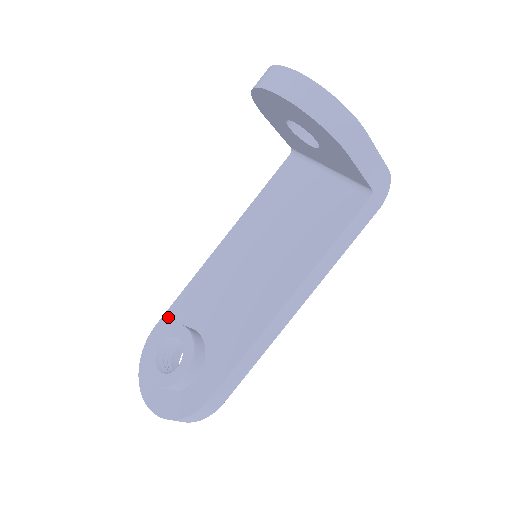
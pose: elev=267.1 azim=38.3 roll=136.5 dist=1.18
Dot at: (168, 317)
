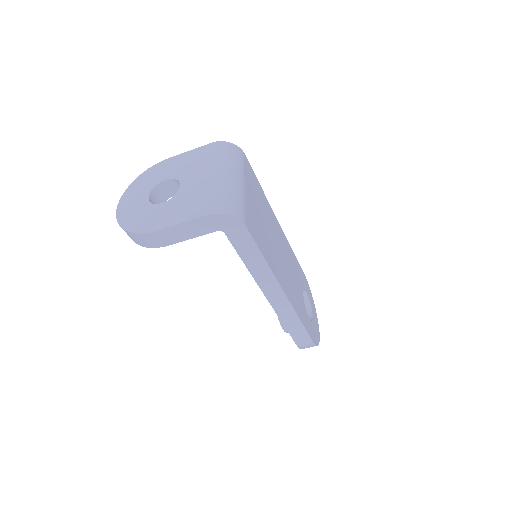
Dot at: occluded
